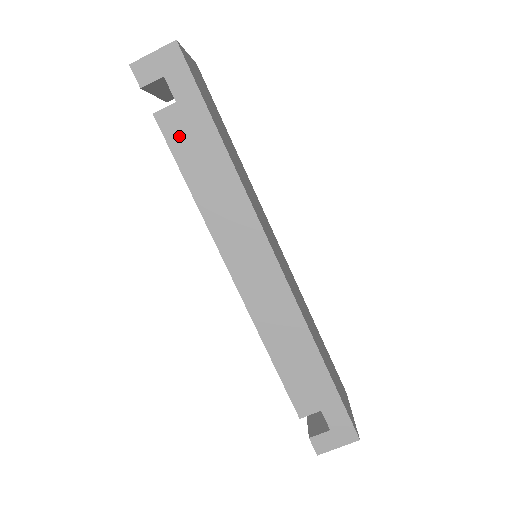
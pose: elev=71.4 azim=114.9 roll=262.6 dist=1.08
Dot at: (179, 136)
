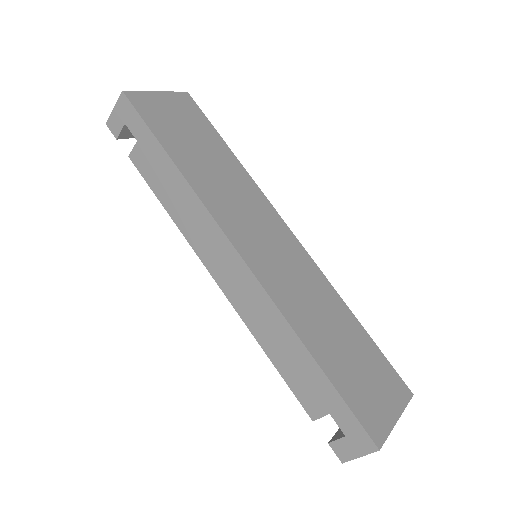
Dot at: (147, 168)
